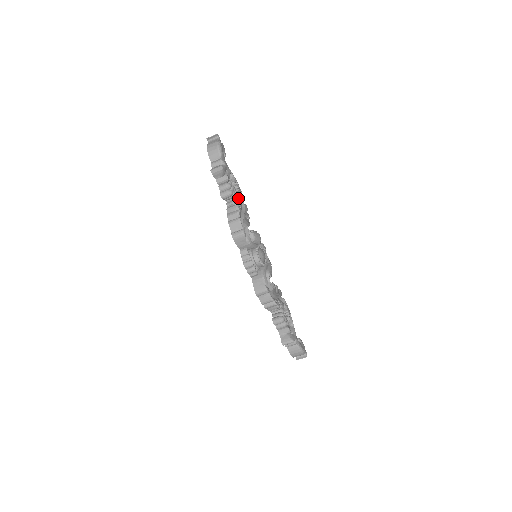
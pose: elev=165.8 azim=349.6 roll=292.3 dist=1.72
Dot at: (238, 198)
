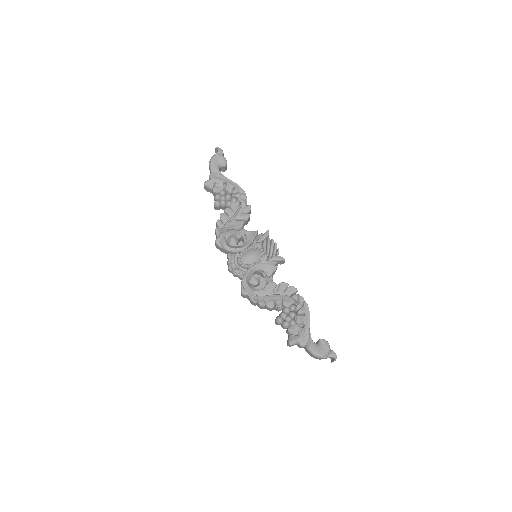
Dot at: (230, 204)
